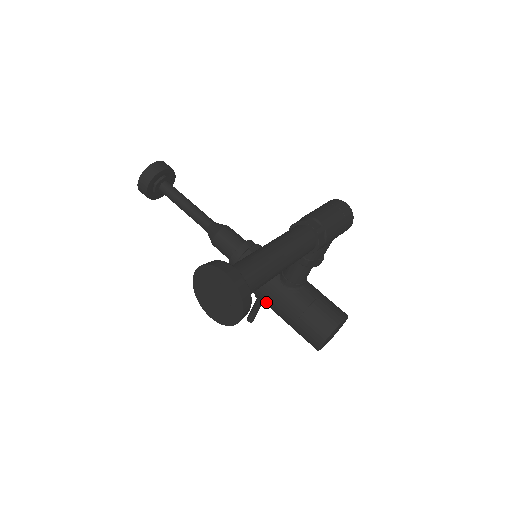
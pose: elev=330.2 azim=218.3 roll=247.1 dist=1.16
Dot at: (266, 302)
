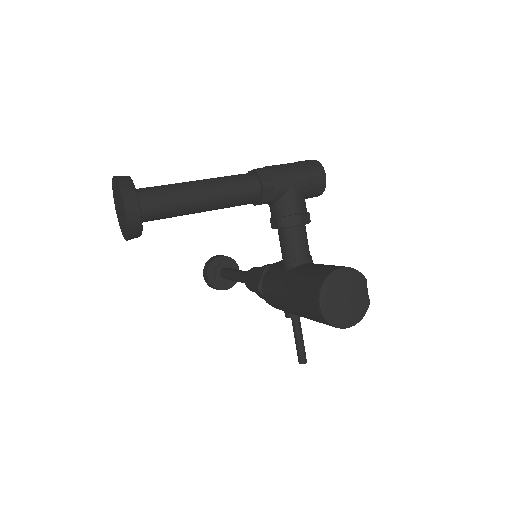
Dot at: (278, 302)
